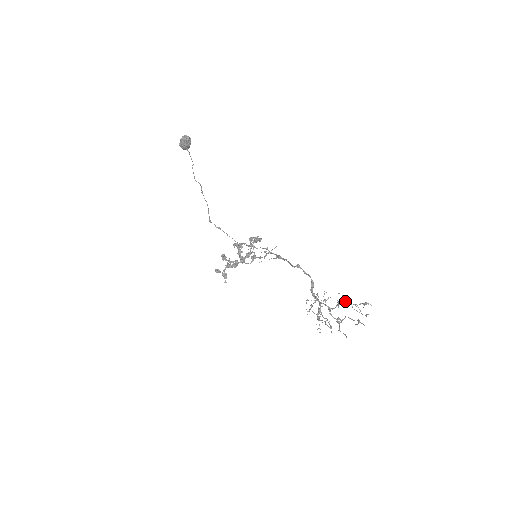
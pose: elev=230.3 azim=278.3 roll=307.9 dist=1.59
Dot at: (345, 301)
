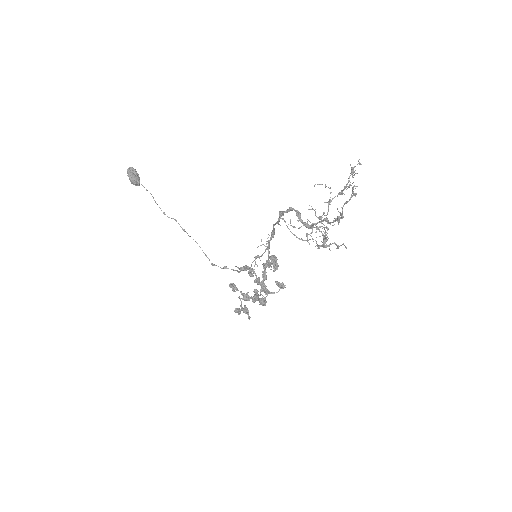
Dot at: occluded
